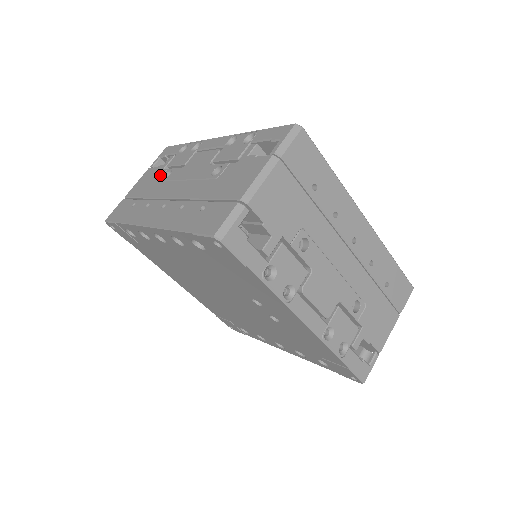
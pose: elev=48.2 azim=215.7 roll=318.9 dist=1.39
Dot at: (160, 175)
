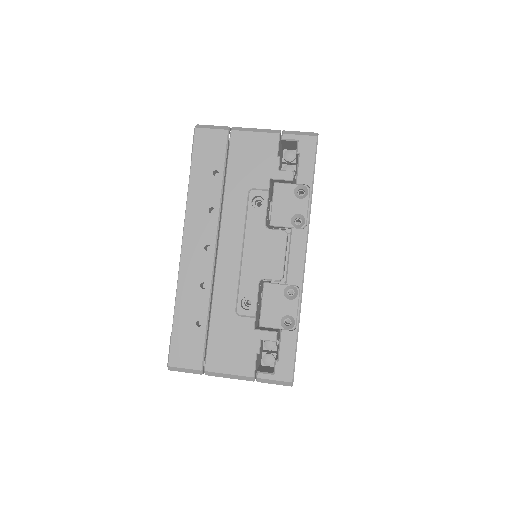
Dot at: (259, 184)
